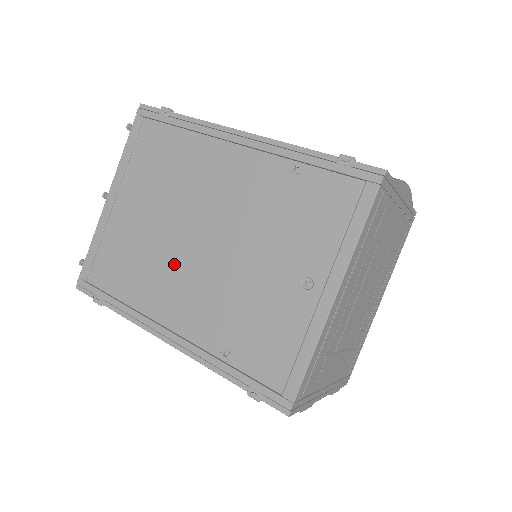
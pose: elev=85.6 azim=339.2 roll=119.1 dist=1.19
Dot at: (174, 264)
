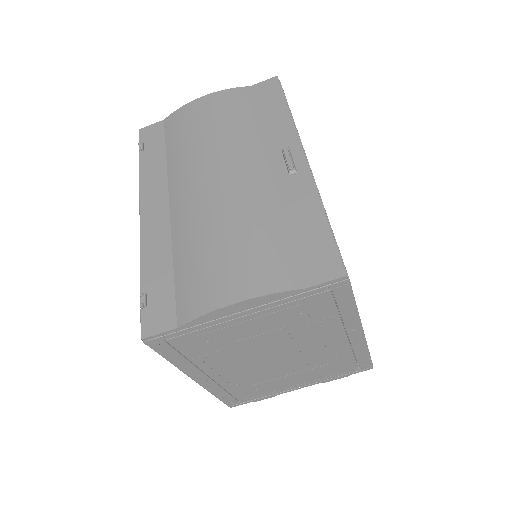
Dot at: occluded
